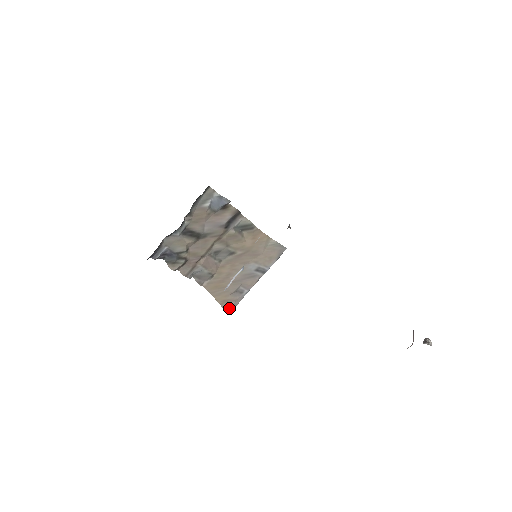
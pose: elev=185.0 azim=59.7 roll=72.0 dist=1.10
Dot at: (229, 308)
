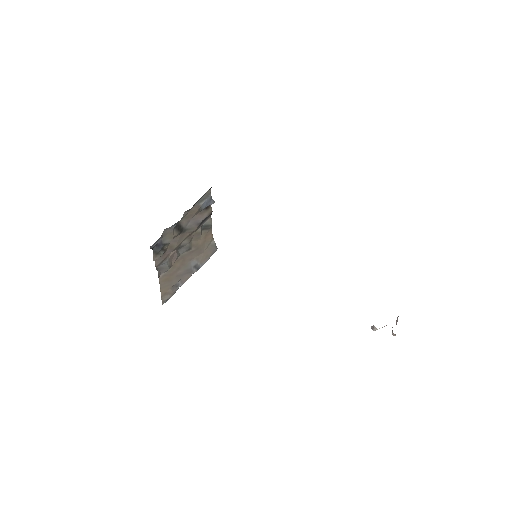
Dot at: (165, 301)
